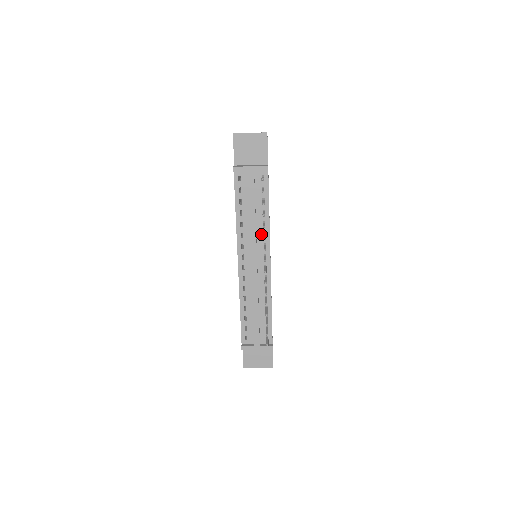
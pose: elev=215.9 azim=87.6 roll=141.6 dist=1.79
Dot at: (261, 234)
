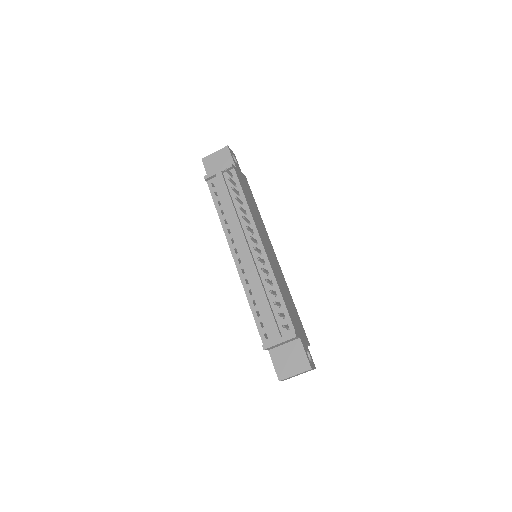
Dot at: (246, 223)
